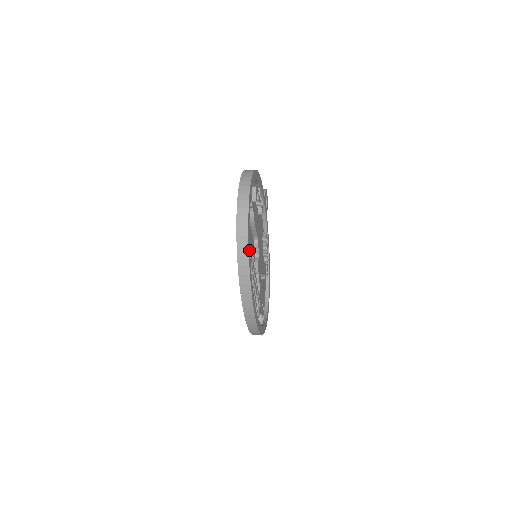
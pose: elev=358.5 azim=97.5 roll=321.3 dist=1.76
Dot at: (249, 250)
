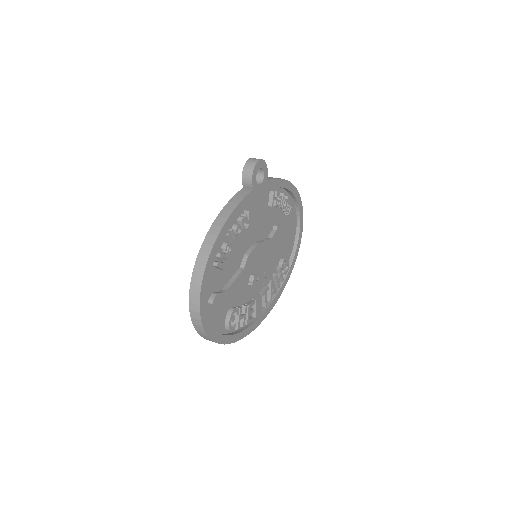
Dot at: (224, 339)
